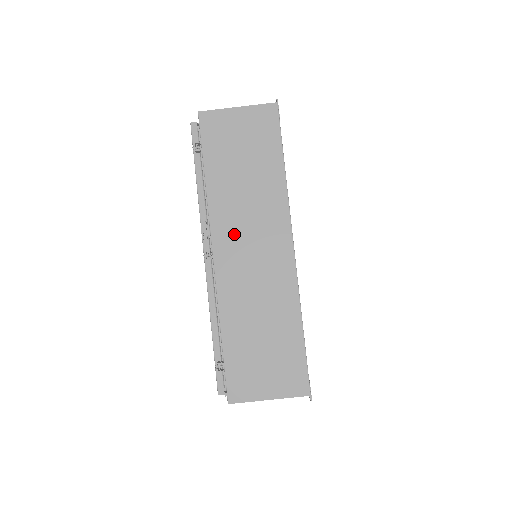
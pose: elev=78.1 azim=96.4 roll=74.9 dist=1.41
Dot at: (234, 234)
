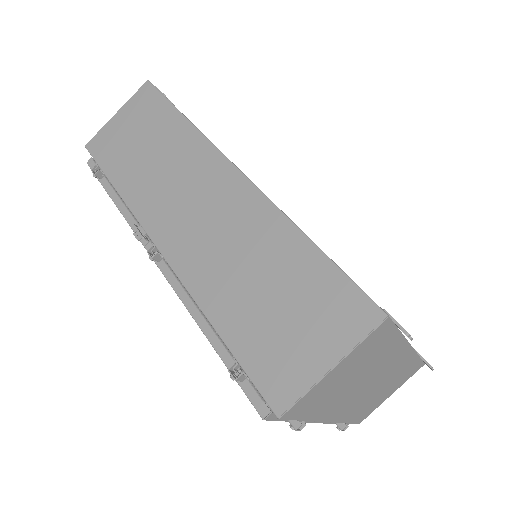
Dot at: (168, 211)
